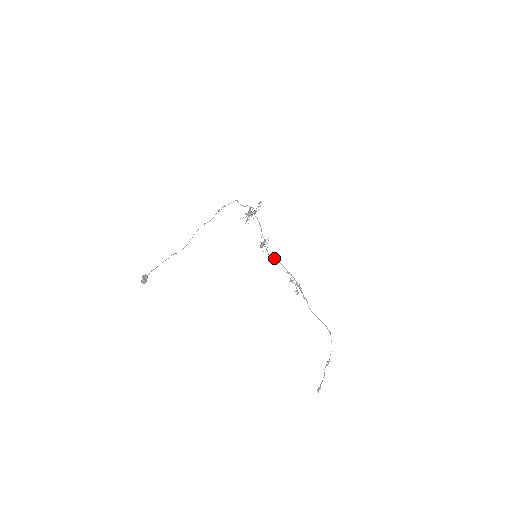
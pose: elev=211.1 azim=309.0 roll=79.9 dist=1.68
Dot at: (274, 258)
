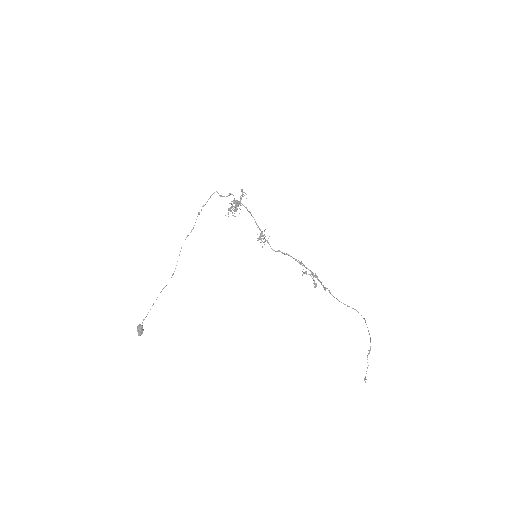
Dot at: (278, 250)
